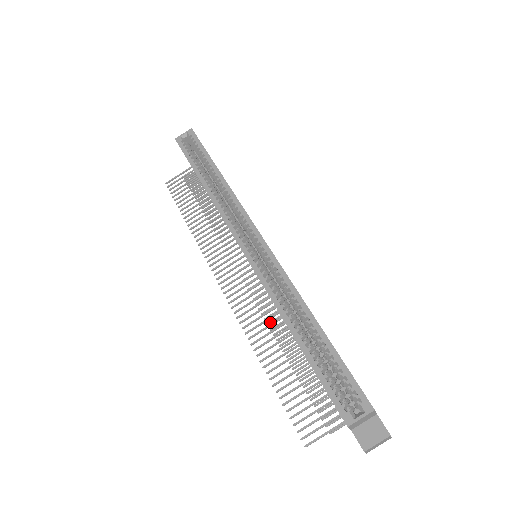
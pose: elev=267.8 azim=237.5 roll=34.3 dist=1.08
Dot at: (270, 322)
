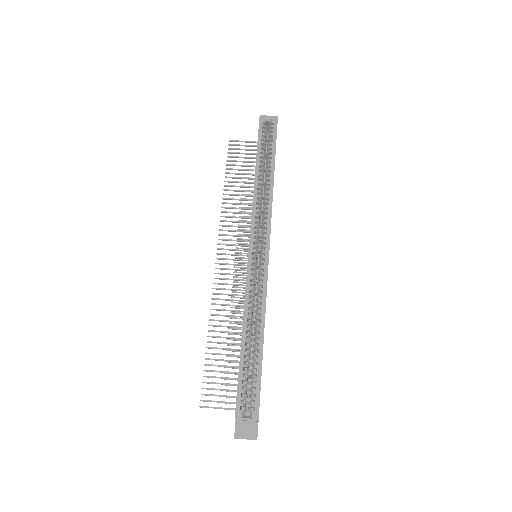
Dot at: (233, 307)
